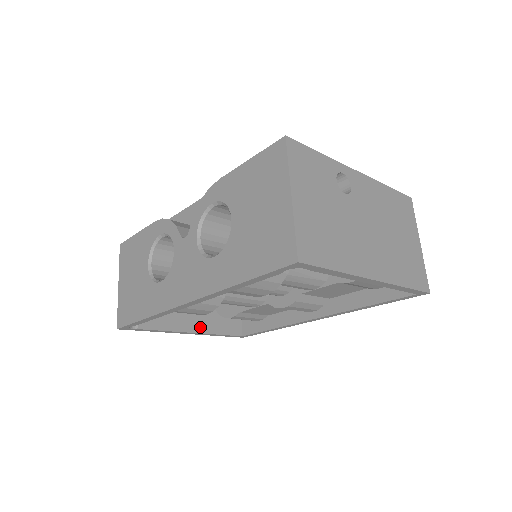
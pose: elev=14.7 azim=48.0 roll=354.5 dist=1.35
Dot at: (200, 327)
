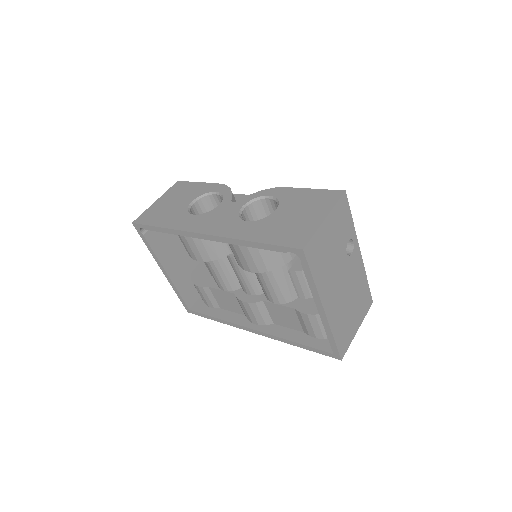
Dot at: (174, 275)
